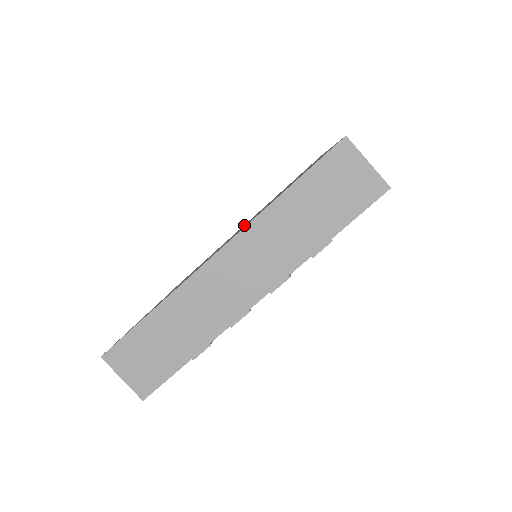
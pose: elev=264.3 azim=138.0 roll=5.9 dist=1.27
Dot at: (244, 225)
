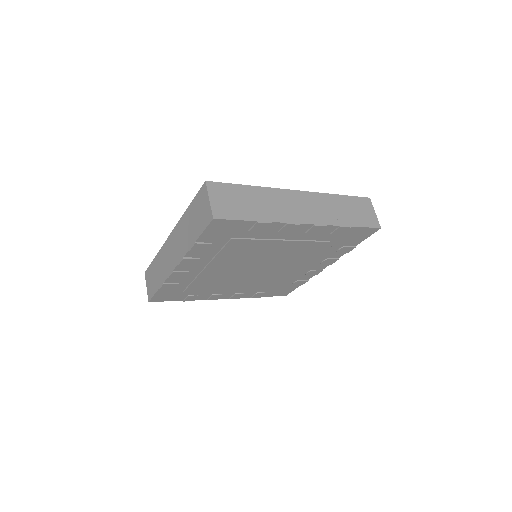
Dot at: occluded
